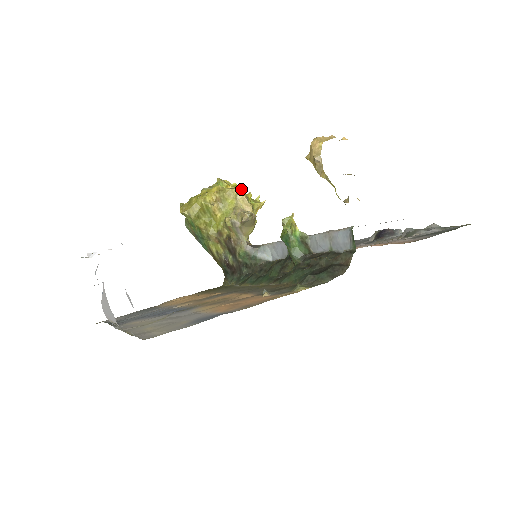
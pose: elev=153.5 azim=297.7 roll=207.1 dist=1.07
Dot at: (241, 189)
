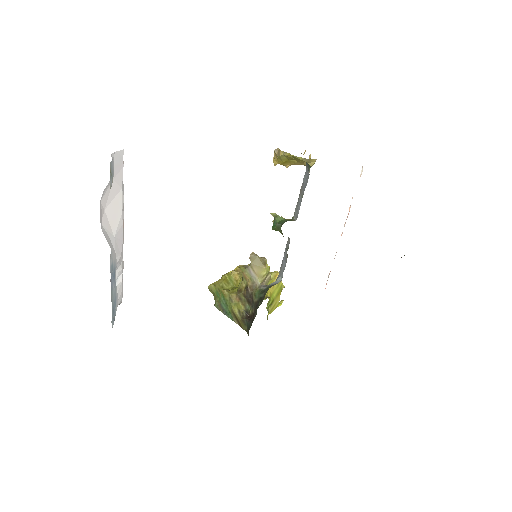
Dot at: occluded
